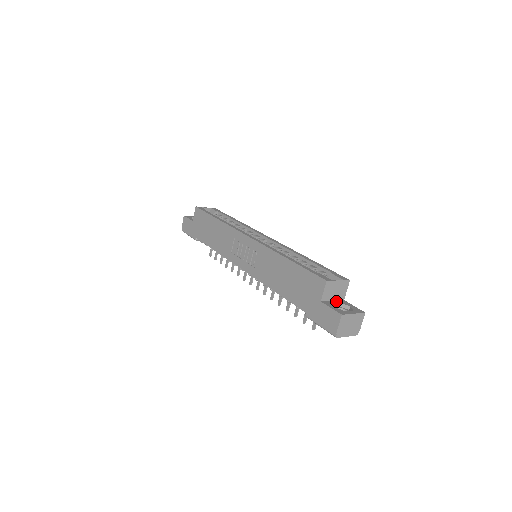
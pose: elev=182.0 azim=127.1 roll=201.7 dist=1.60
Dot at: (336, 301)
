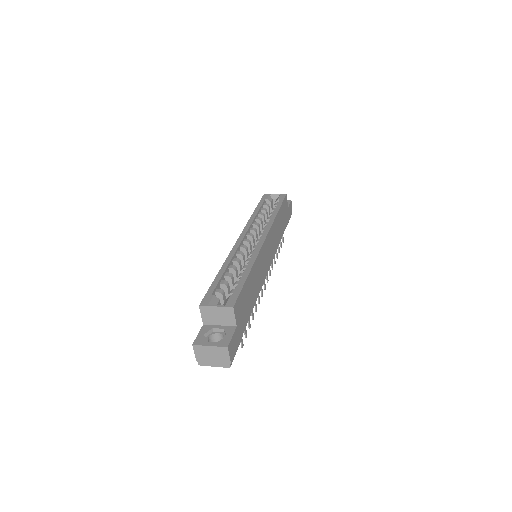
Dot at: (222, 326)
